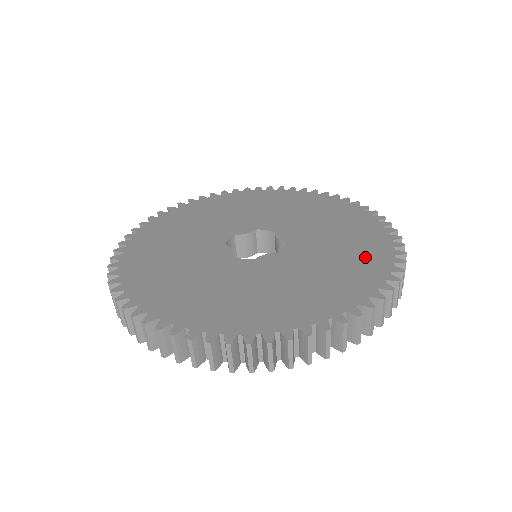
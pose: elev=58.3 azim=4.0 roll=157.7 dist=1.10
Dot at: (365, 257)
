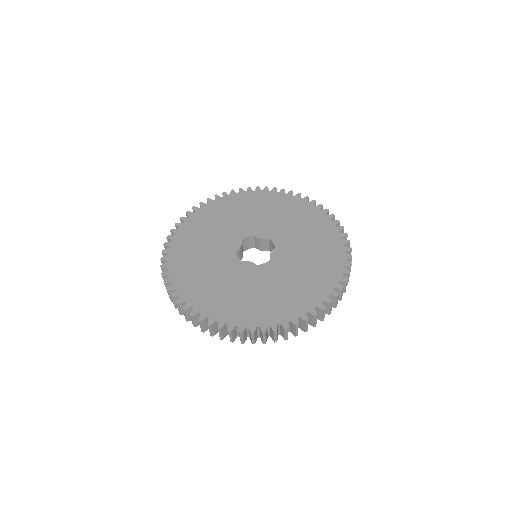
Dot at: (292, 301)
